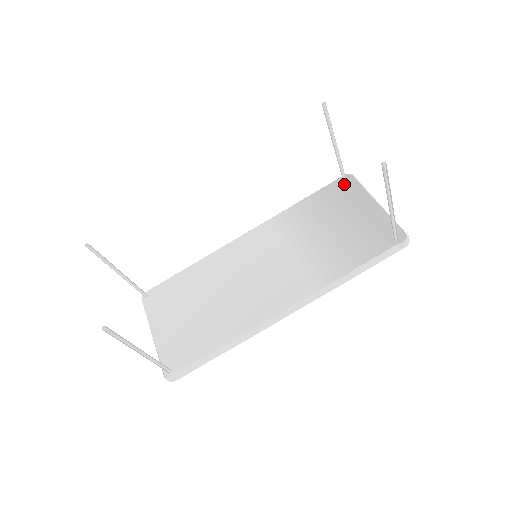
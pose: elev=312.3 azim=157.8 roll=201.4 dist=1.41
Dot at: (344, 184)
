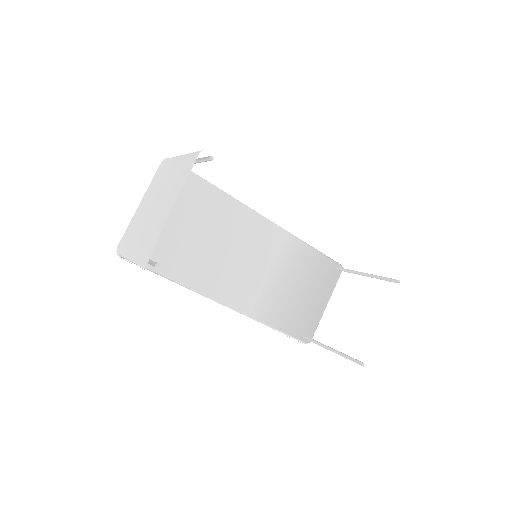
Dot at: (334, 271)
